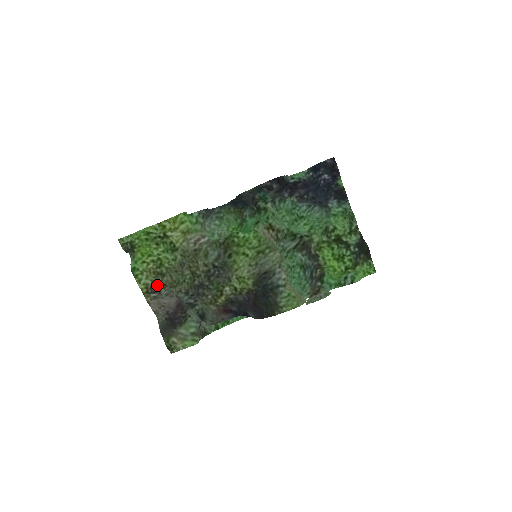
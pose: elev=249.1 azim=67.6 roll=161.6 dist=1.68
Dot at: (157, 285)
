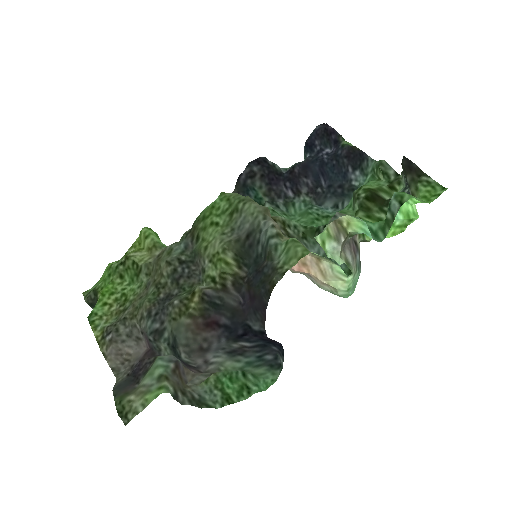
Dot at: (115, 323)
